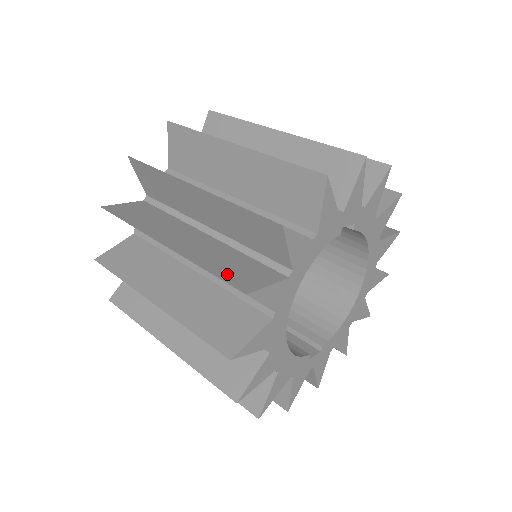
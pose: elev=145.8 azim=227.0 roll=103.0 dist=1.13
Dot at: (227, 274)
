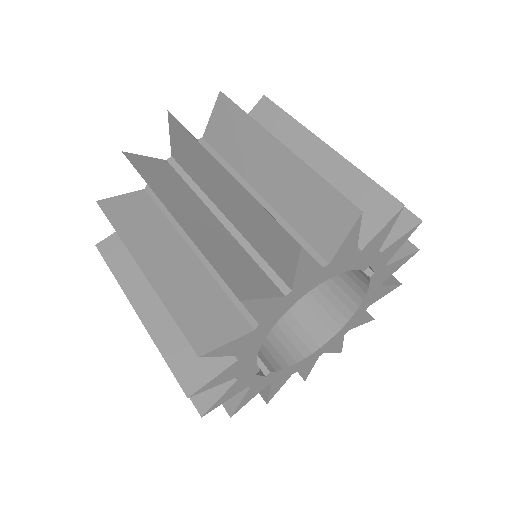
Dot at: occluded
